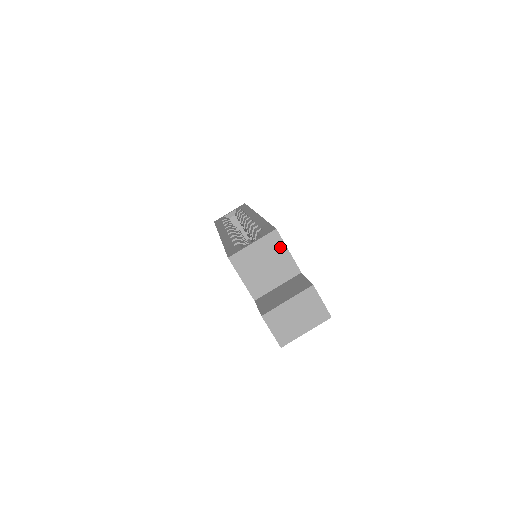
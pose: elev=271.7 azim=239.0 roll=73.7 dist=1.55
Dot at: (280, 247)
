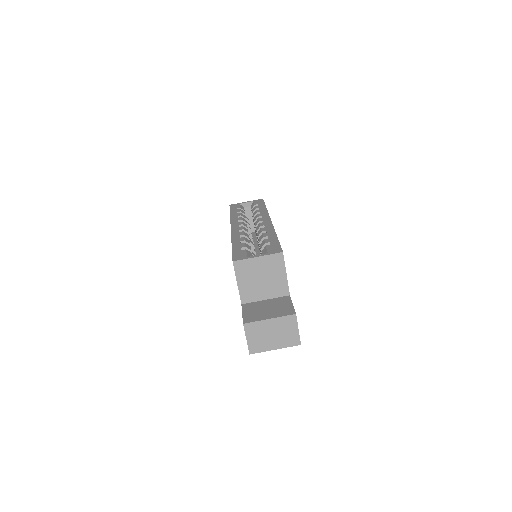
Dot at: (280, 268)
